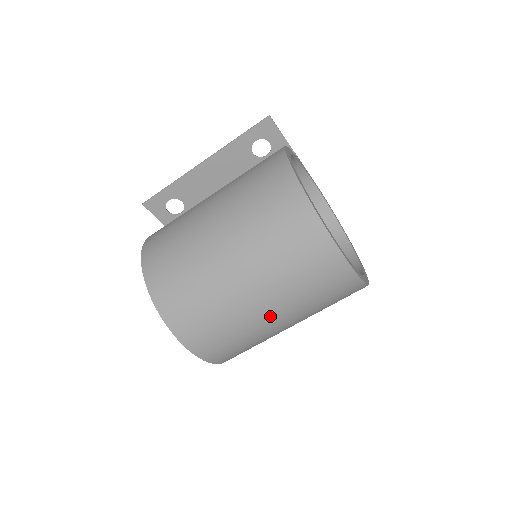
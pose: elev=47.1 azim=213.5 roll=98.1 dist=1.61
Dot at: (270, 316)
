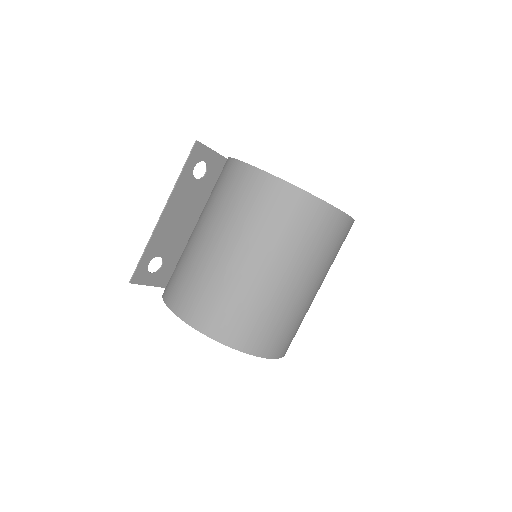
Dot at: (315, 290)
